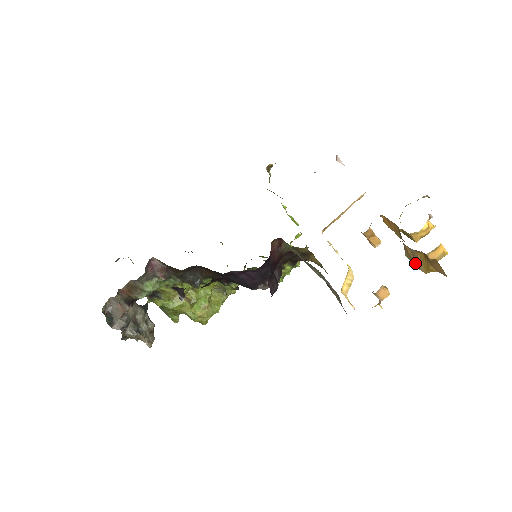
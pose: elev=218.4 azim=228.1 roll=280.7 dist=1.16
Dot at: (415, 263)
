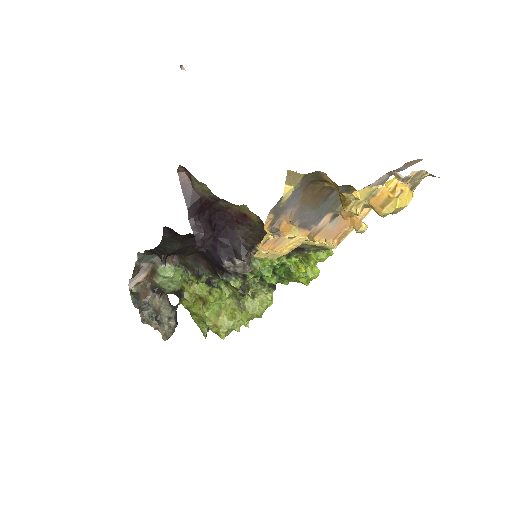
Dot at: occluded
